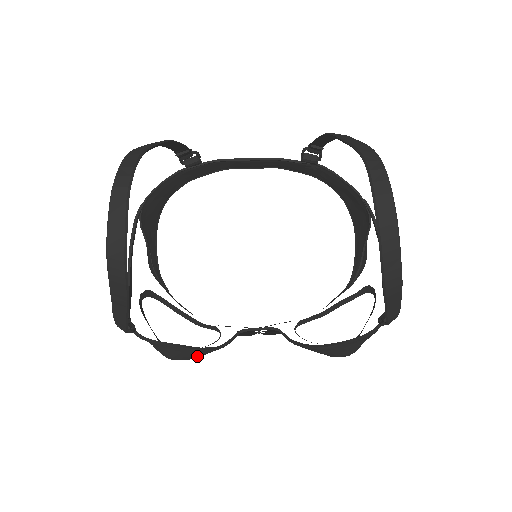
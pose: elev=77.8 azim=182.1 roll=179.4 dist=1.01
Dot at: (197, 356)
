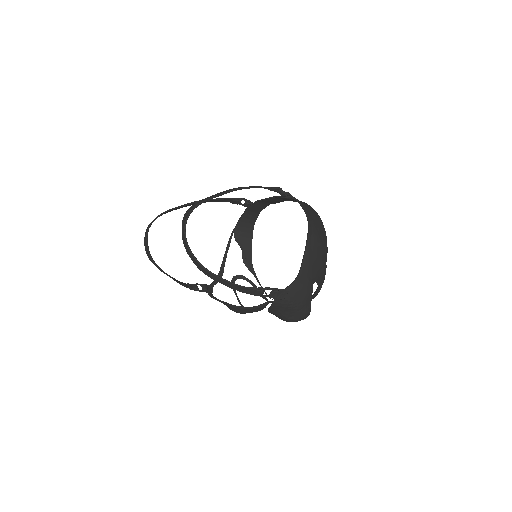
Dot at: (241, 311)
